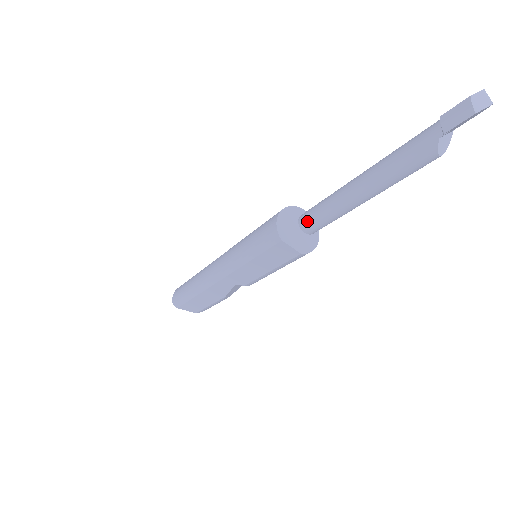
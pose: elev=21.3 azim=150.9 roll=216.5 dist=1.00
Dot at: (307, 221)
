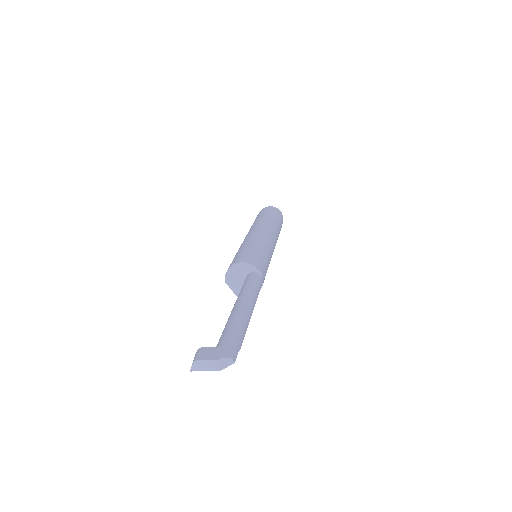
Dot at: occluded
